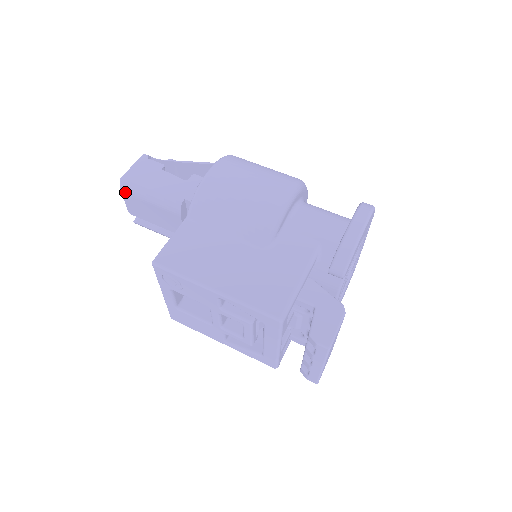
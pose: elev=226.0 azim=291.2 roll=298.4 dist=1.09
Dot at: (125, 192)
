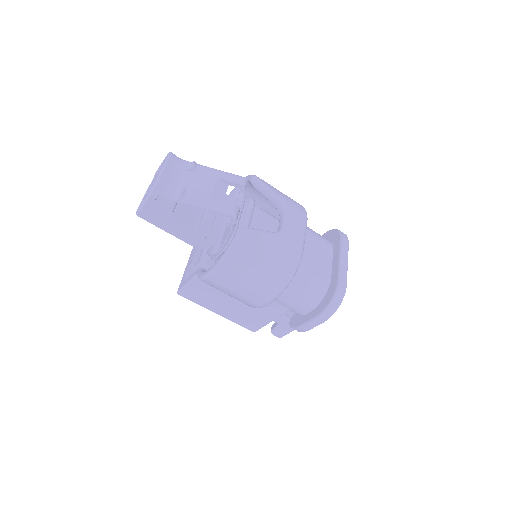
Dot at: occluded
